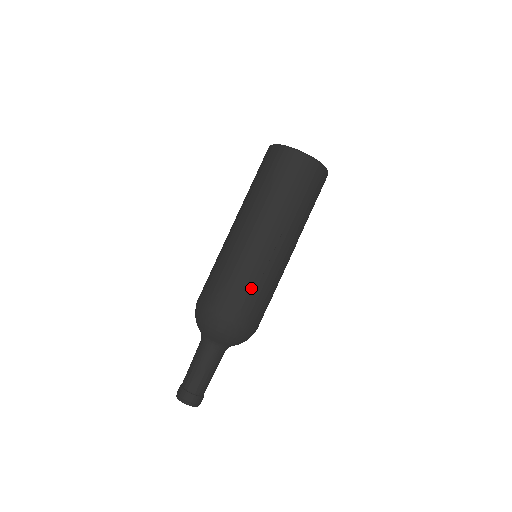
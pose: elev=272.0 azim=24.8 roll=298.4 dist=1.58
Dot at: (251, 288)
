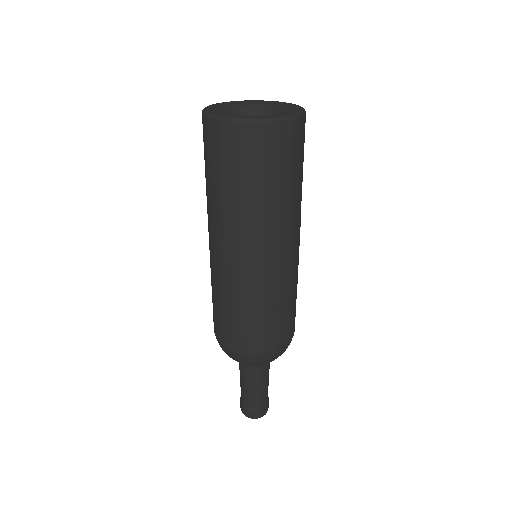
Dot at: (269, 313)
